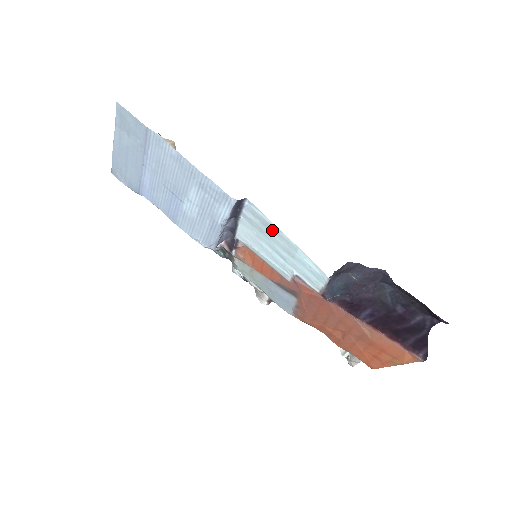
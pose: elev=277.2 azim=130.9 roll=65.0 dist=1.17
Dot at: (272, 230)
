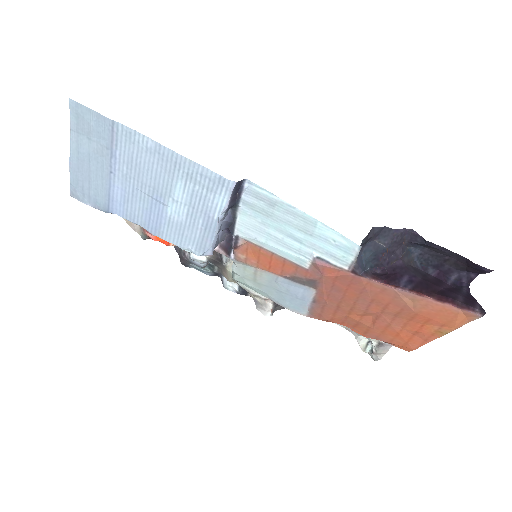
Dot at: (282, 209)
